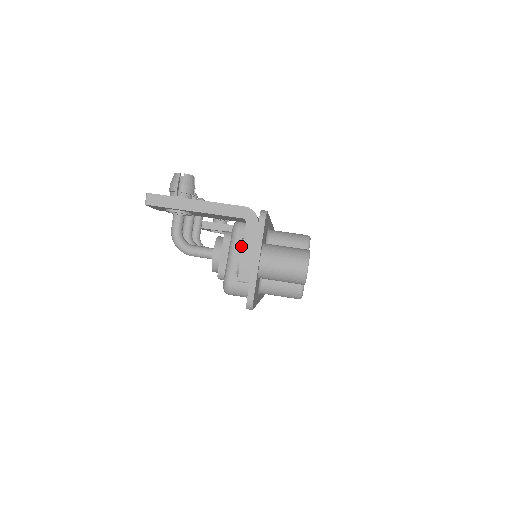
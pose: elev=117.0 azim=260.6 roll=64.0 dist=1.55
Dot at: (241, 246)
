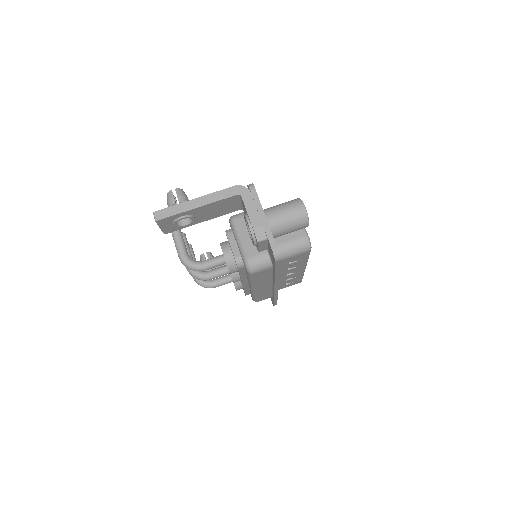
Dot at: (246, 217)
